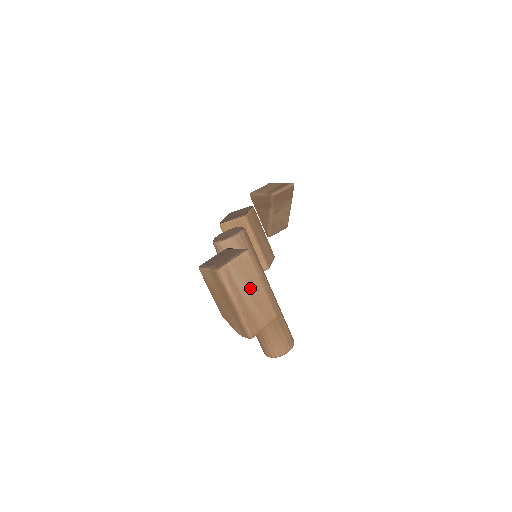
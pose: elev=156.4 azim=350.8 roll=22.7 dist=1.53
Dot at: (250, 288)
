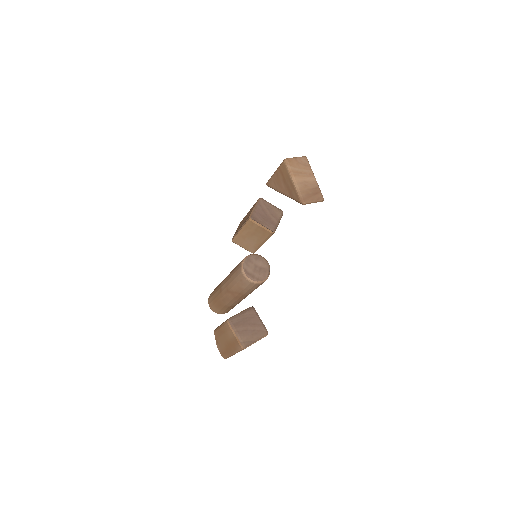
Dot at: occluded
